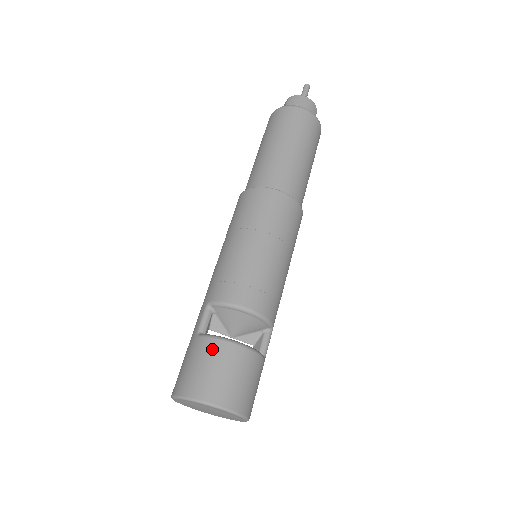
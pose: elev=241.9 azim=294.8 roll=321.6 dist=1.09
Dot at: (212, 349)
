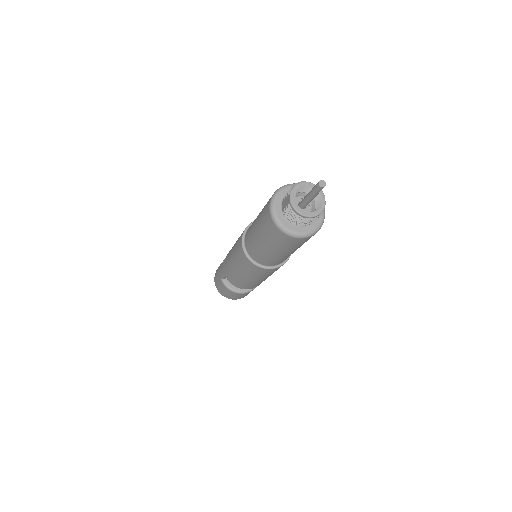
Dot at: (228, 291)
